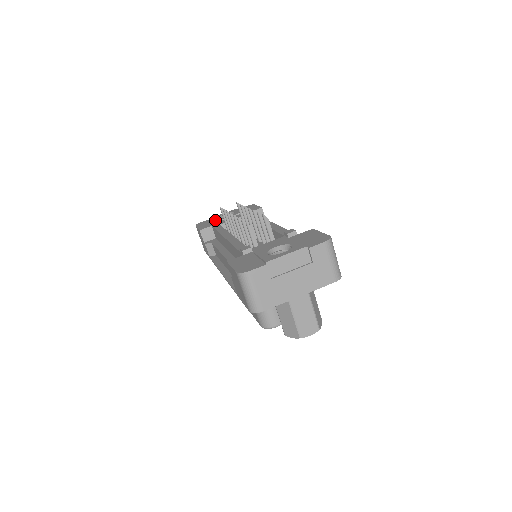
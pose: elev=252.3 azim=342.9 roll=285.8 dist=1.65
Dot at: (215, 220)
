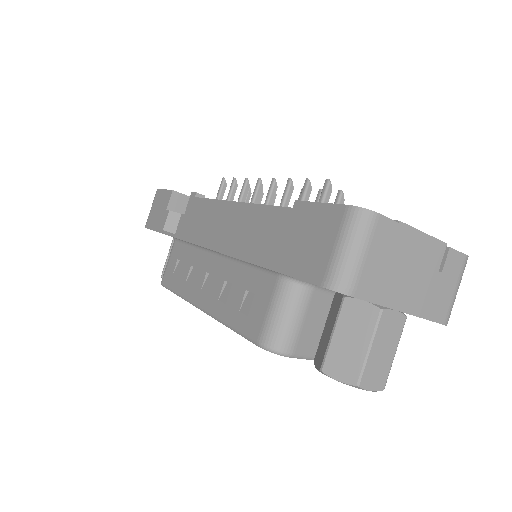
Dot at: occluded
